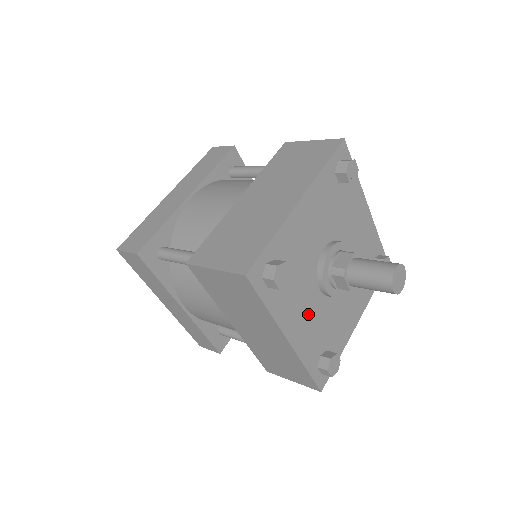
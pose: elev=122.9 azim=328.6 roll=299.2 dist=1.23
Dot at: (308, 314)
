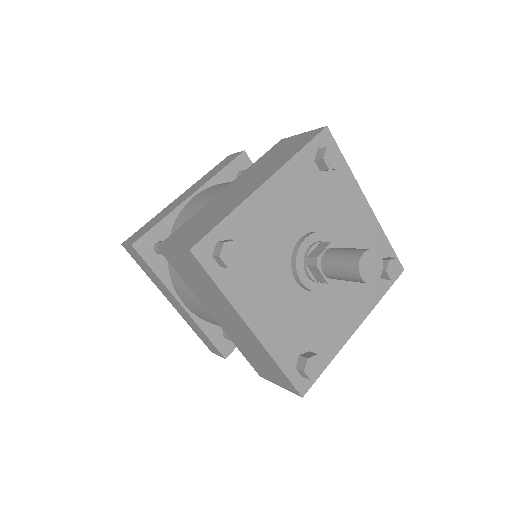
Dot at: (280, 305)
